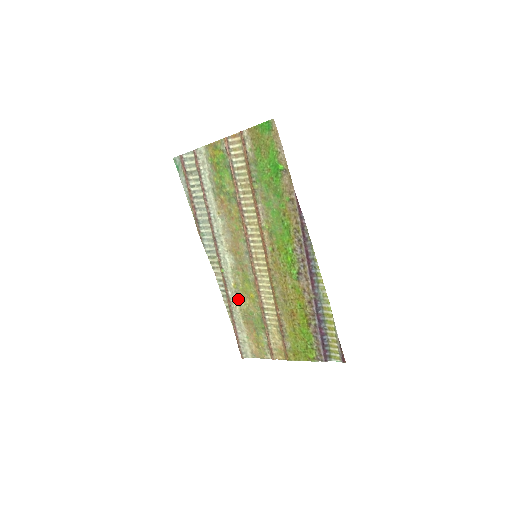
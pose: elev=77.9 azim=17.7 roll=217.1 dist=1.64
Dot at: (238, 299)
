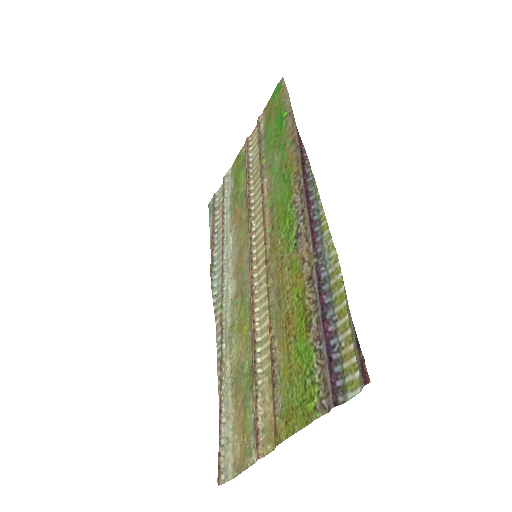
Dot at: (231, 350)
